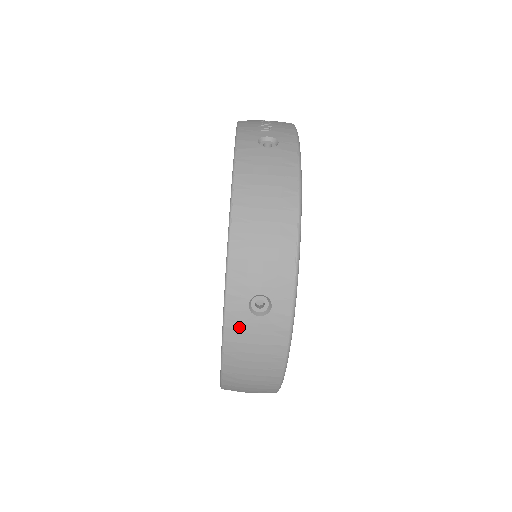
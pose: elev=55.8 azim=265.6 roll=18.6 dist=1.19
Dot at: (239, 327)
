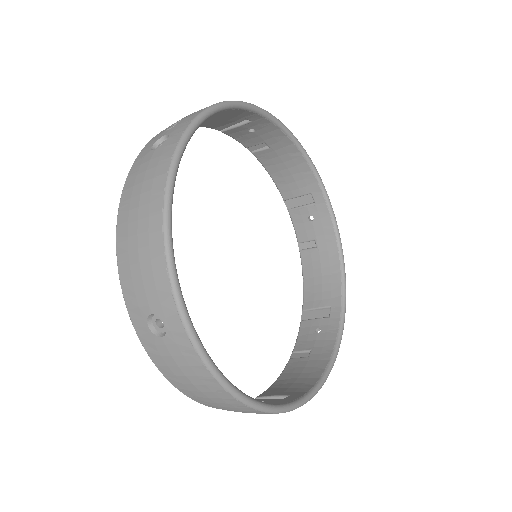
Dot at: (155, 350)
